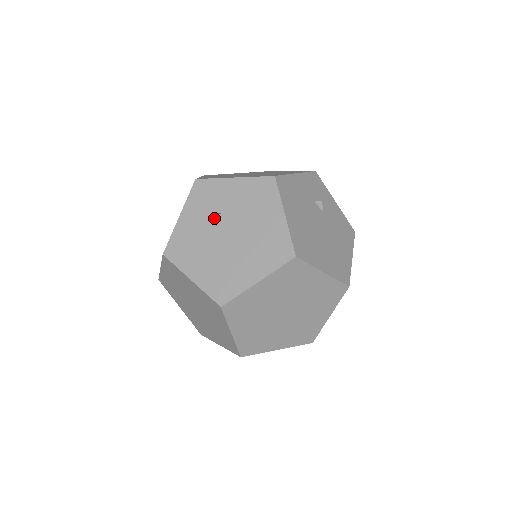
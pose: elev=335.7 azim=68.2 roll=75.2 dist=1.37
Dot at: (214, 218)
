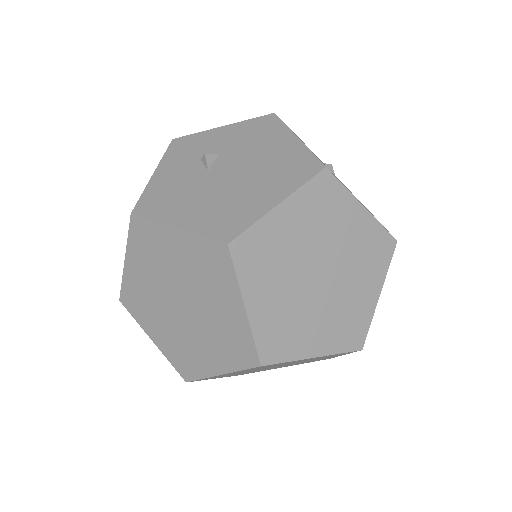
Dot at: (202, 163)
